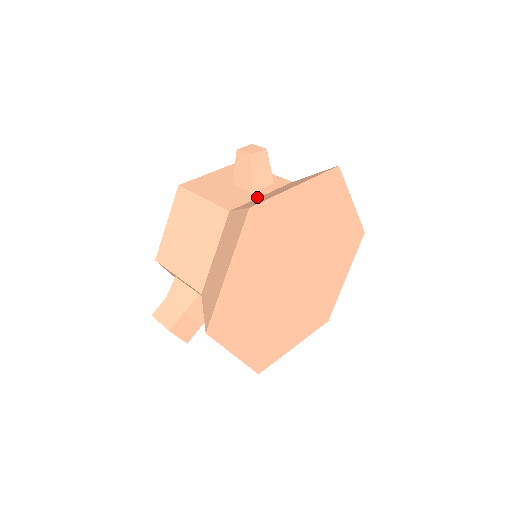
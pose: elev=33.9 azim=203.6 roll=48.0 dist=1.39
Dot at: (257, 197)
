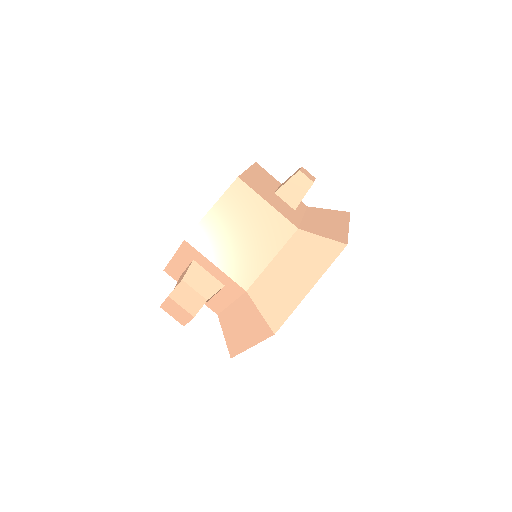
Dot at: (302, 217)
